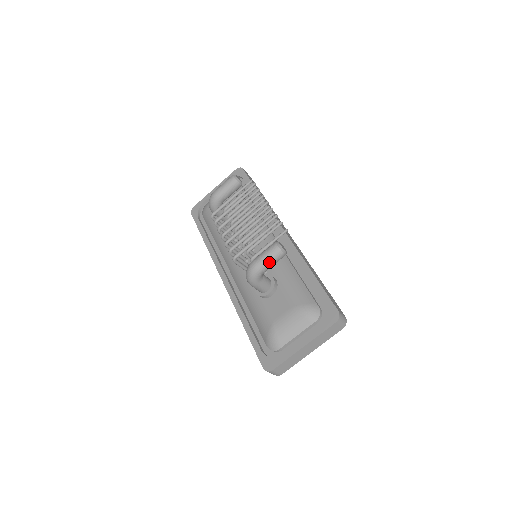
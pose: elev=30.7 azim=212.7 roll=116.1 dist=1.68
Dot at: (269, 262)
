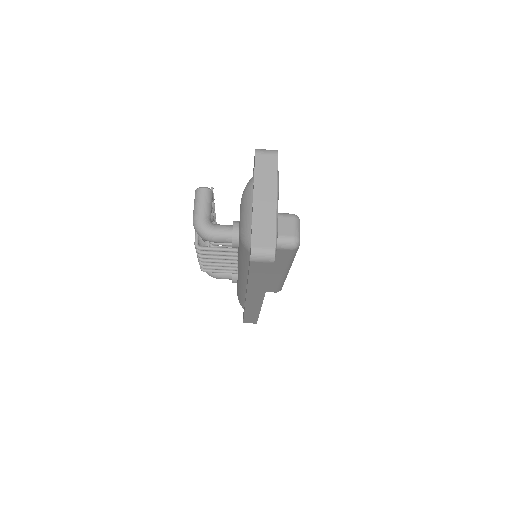
Dot at: (198, 204)
